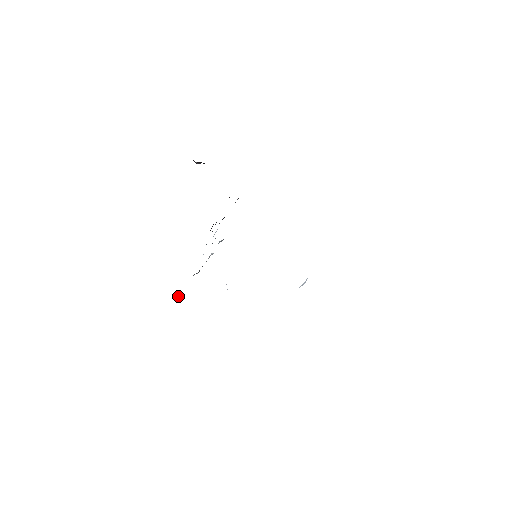
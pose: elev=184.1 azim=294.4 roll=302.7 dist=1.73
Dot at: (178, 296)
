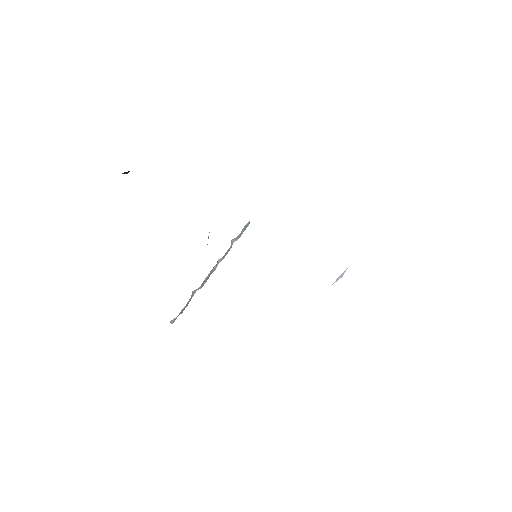
Dot at: (173, 321)
